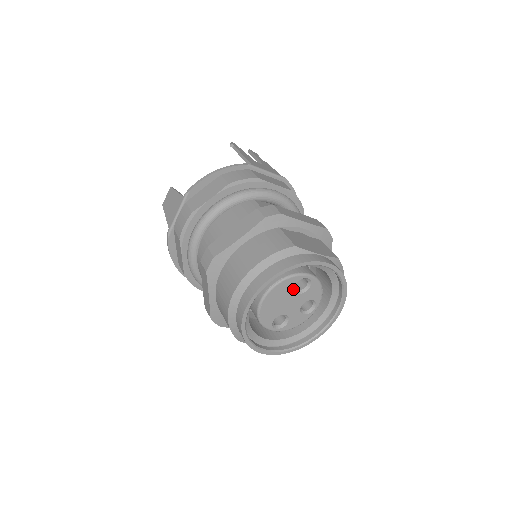
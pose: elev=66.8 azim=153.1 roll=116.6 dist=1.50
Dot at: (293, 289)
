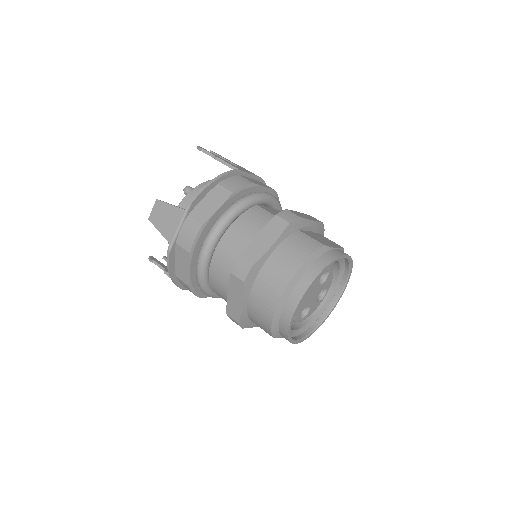
Dot at: (318, 282)
